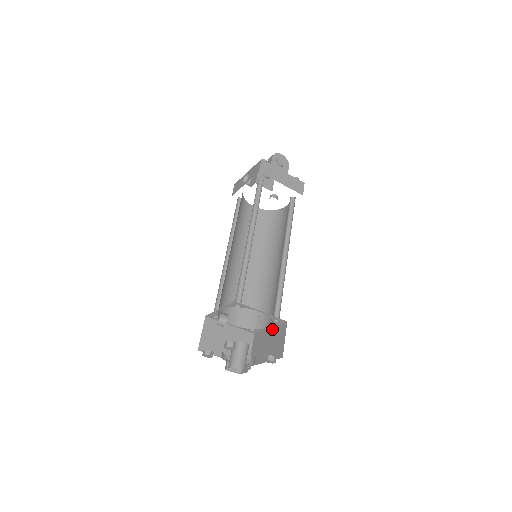
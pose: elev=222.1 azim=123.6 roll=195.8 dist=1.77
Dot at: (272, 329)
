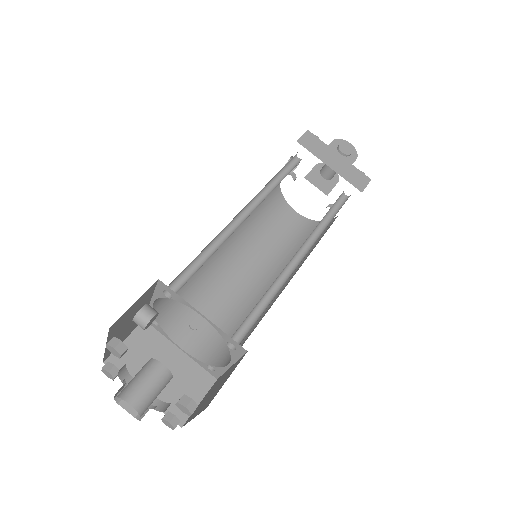
Dot at: (230, 367)
